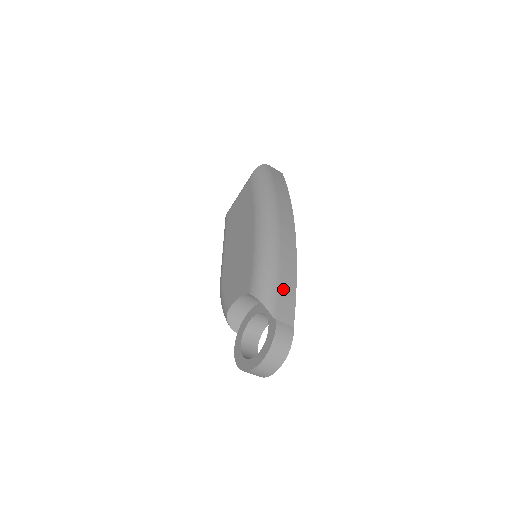
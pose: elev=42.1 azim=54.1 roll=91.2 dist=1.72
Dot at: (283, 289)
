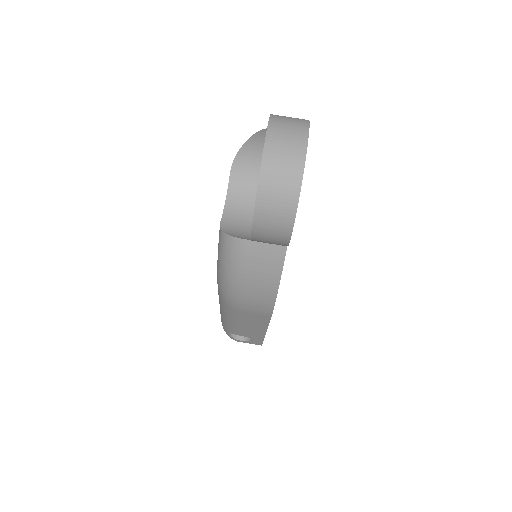
Dot at: occluded
